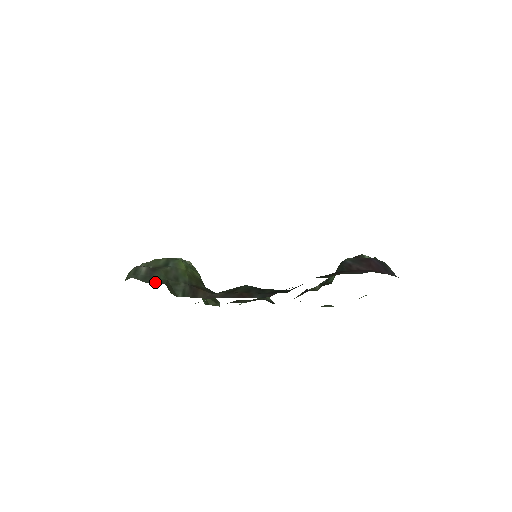
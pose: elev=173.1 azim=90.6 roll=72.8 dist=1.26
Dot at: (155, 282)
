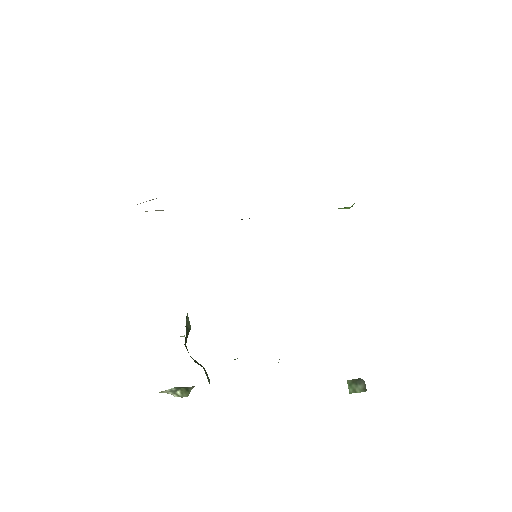
Dot at: occluded
